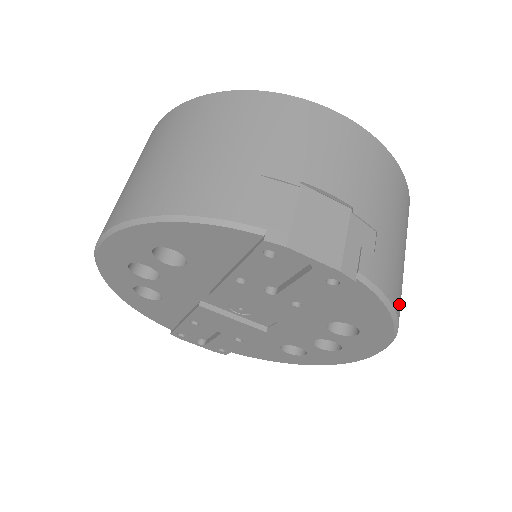
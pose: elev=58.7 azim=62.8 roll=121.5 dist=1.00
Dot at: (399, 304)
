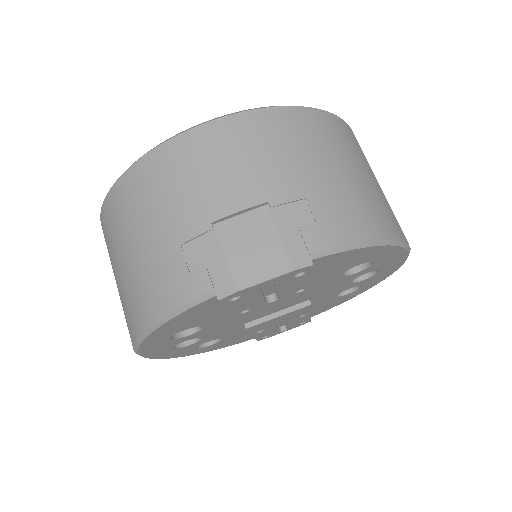
Dot at: (379, 225)
